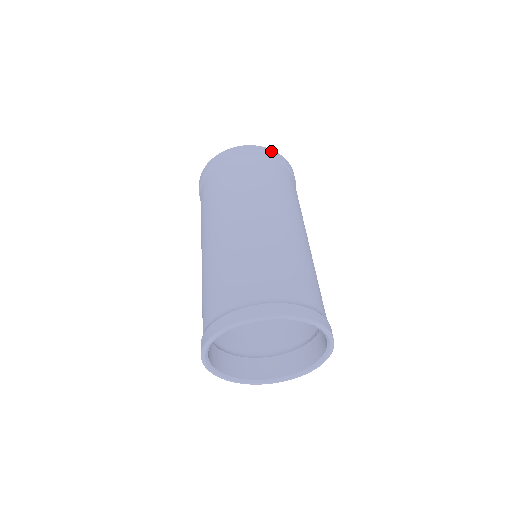
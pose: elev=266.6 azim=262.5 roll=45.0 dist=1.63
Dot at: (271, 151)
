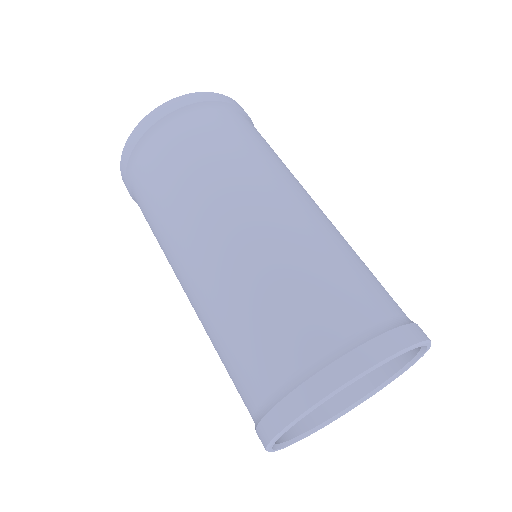
Dot at: (197, 95)
